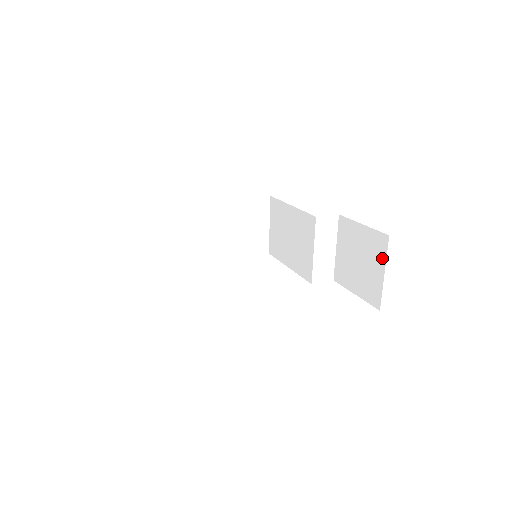
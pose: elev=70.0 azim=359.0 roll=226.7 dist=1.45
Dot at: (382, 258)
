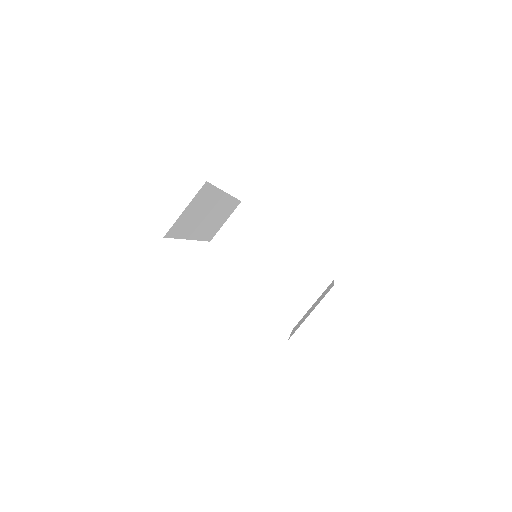
Dot at: (319, 302)
